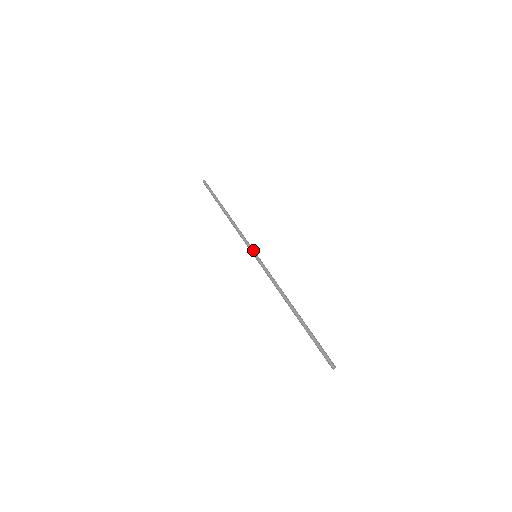
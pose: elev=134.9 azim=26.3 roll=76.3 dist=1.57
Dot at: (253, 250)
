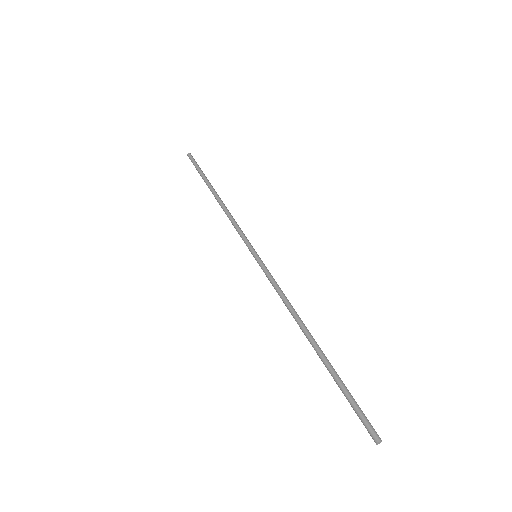
Dot at: occluded
